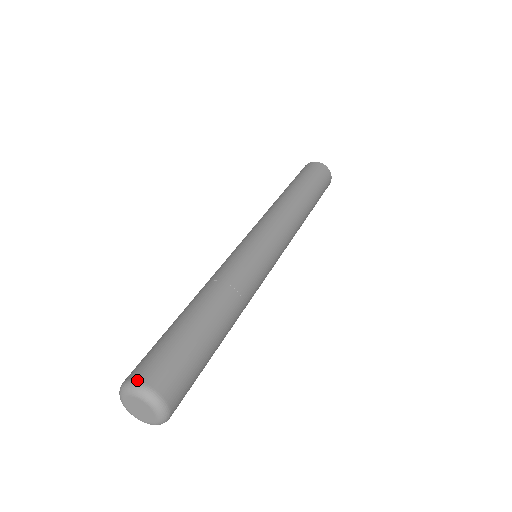
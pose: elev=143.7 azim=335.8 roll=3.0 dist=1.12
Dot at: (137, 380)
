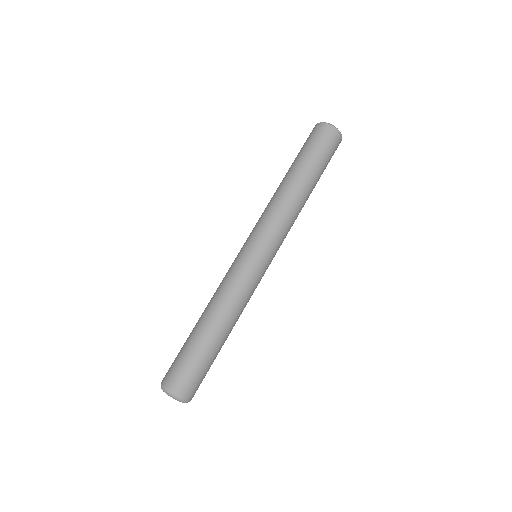
Dot at: (179, 395)
